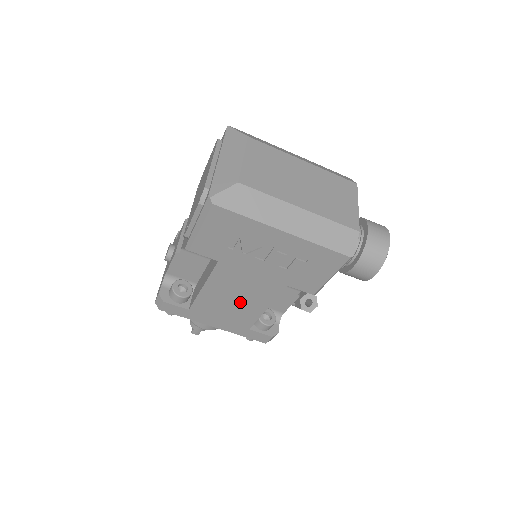
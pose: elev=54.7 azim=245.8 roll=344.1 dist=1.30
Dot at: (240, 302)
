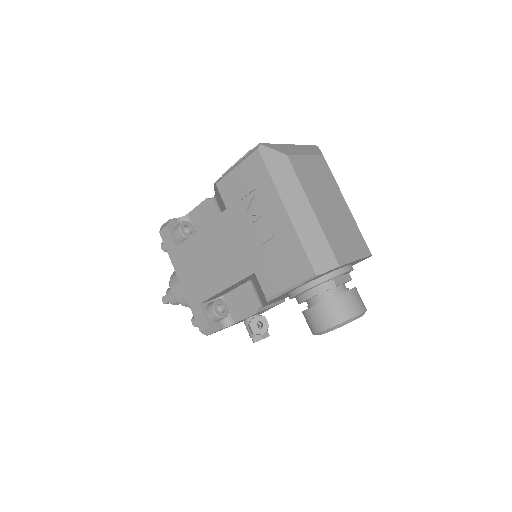
Dot at: (213, 266)
